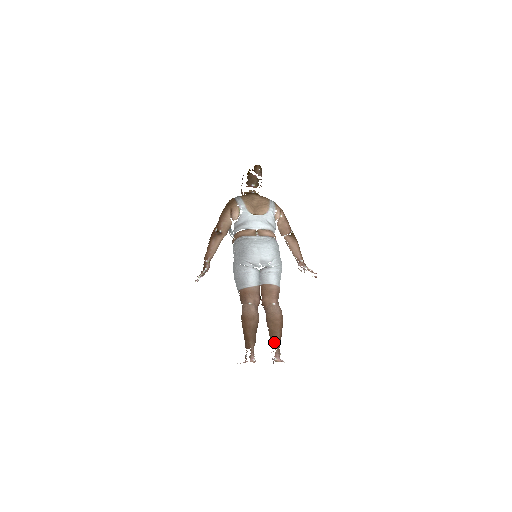
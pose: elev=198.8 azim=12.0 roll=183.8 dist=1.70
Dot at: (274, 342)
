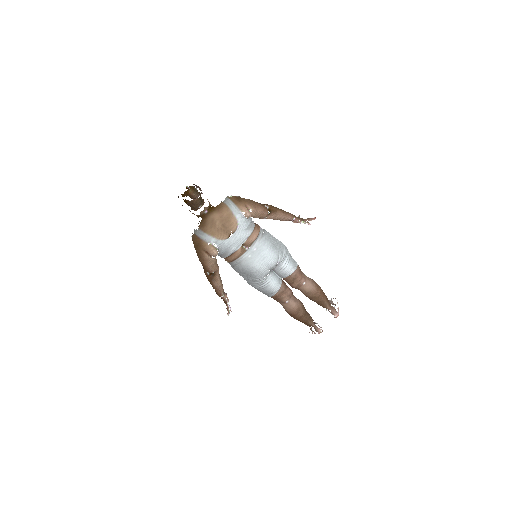
Dot at: (325, 307)
